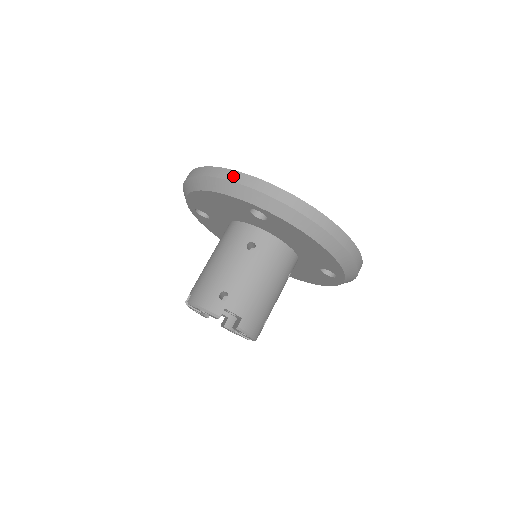
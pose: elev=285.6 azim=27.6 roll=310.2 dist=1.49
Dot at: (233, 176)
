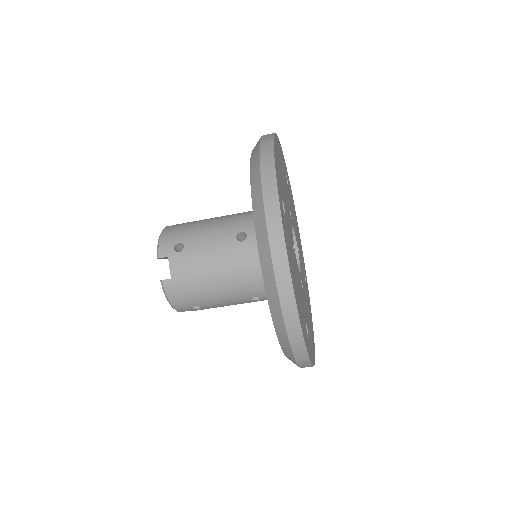
Dot at: (299, 352)
